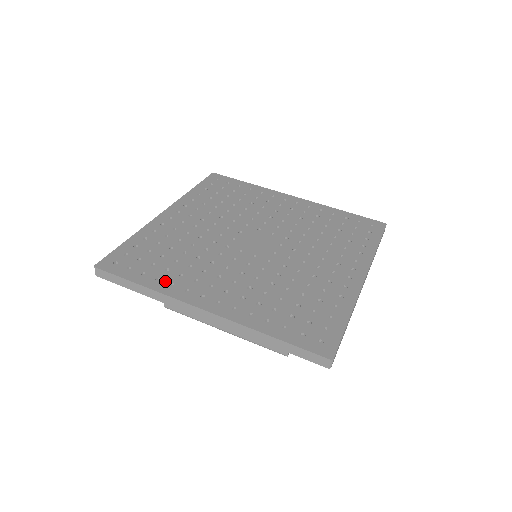
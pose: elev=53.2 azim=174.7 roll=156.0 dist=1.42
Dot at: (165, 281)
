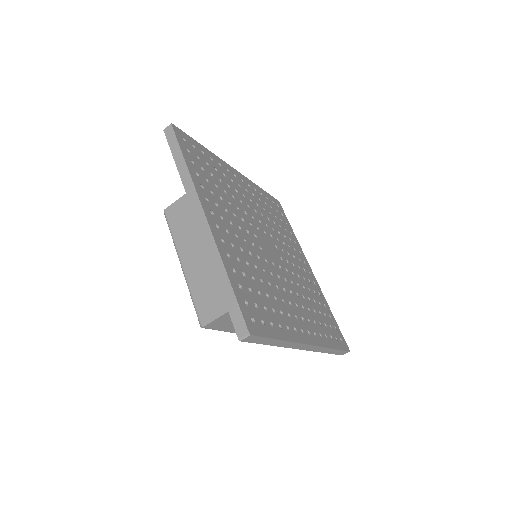
Dot at: (284, 326)
